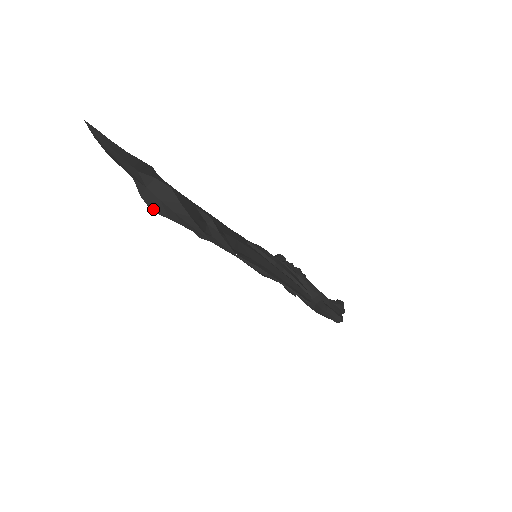
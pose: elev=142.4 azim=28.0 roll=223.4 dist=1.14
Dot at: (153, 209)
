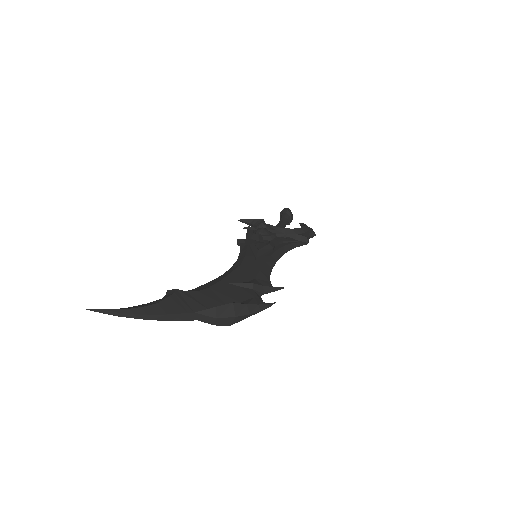
Dot at: (231, 324)
